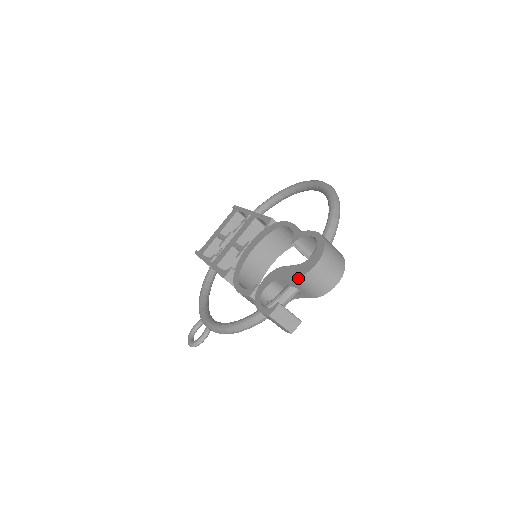
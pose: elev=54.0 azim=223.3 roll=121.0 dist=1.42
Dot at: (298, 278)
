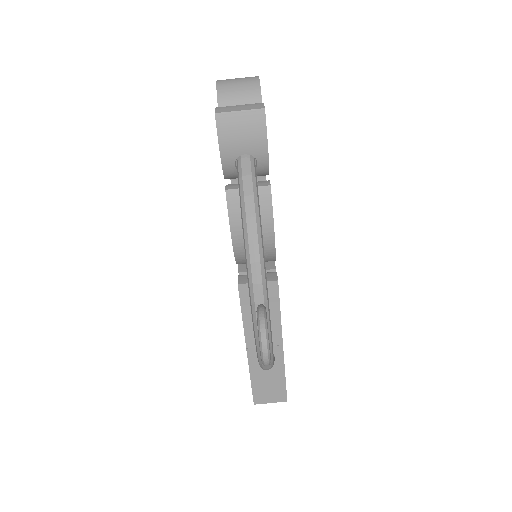
Dot at: (218, 101)
